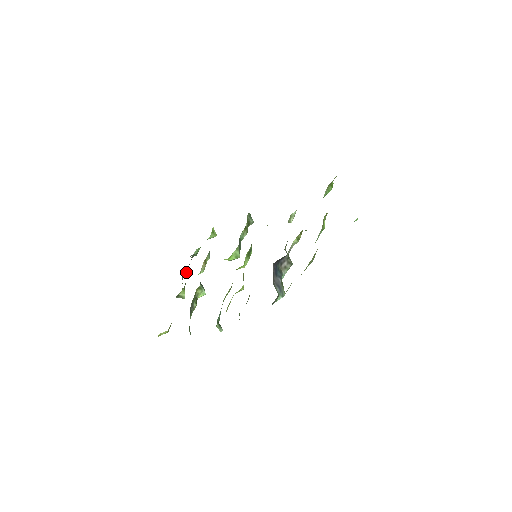
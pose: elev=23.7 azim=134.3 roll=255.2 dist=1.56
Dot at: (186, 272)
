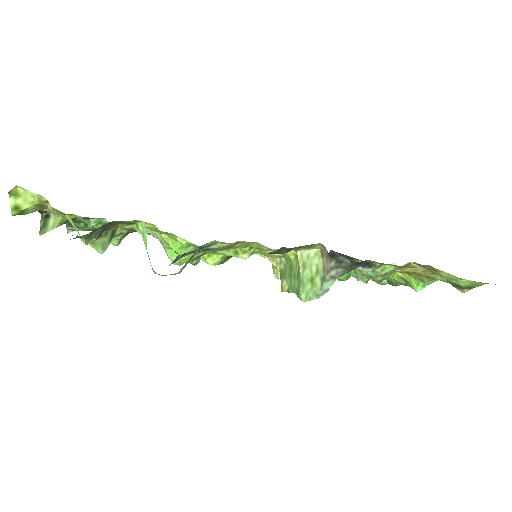
Dot at: occluded
